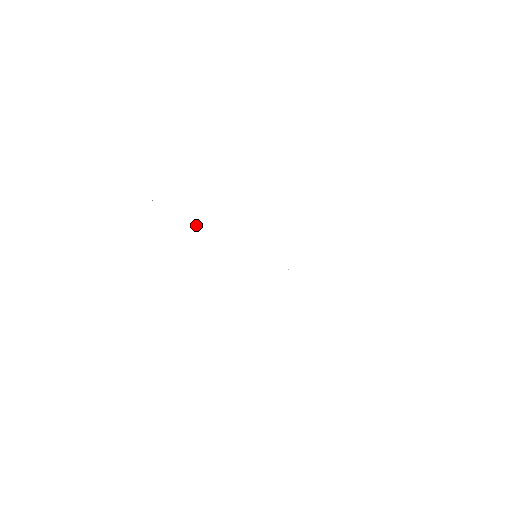
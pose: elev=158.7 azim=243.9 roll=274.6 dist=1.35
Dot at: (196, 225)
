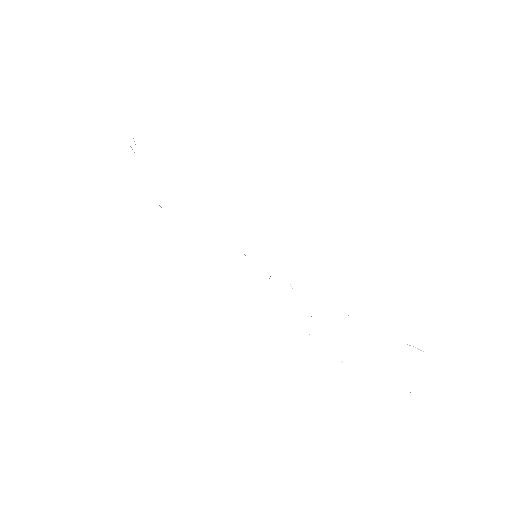
Dot at: occluded
